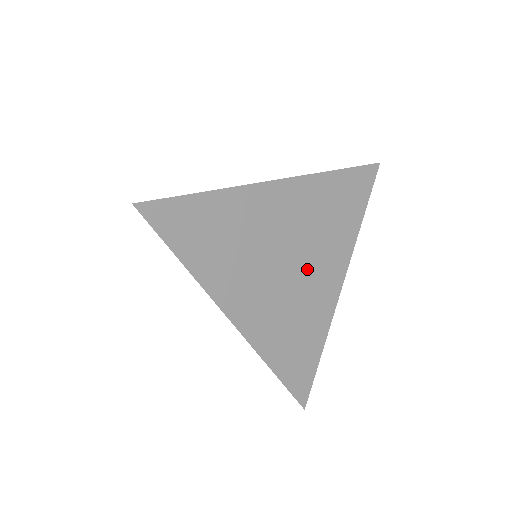
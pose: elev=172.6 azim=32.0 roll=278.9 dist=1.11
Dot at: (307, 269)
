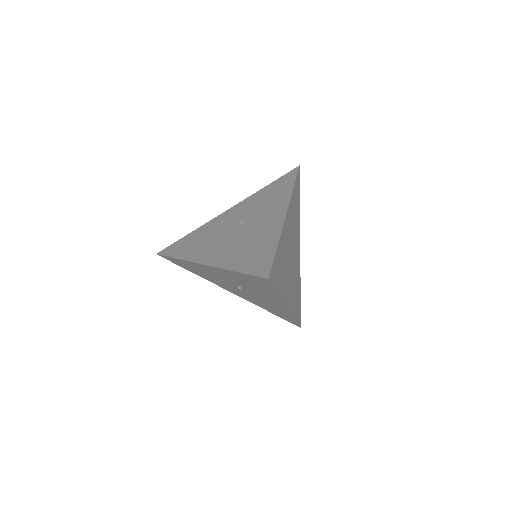
Dot at: (295, 253)
